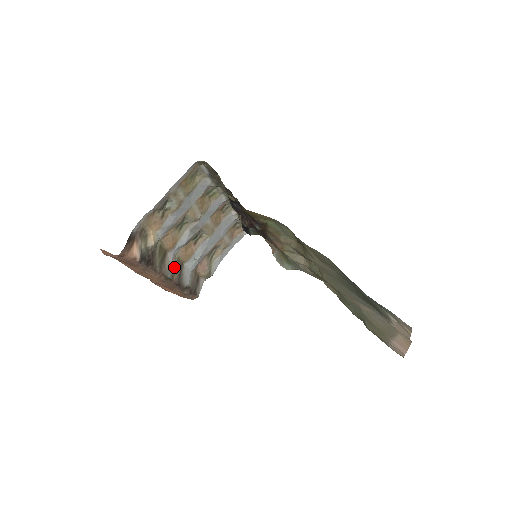
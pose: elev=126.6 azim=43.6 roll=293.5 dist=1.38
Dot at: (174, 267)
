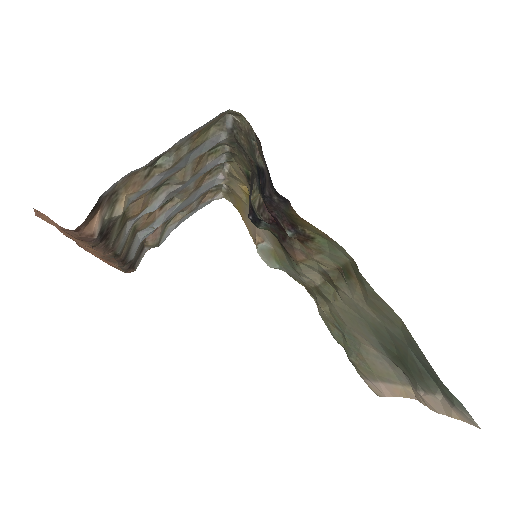
Dot at: (127, 238)
